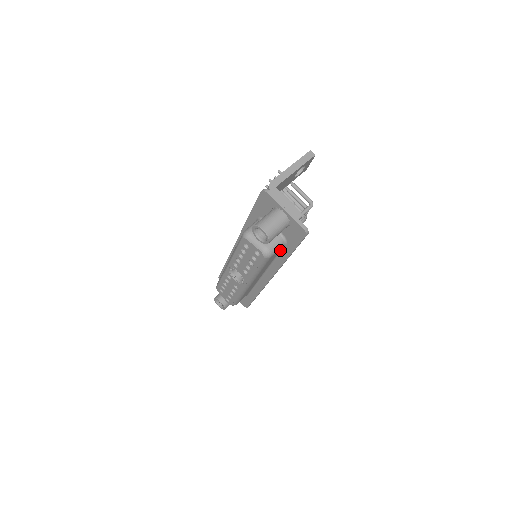
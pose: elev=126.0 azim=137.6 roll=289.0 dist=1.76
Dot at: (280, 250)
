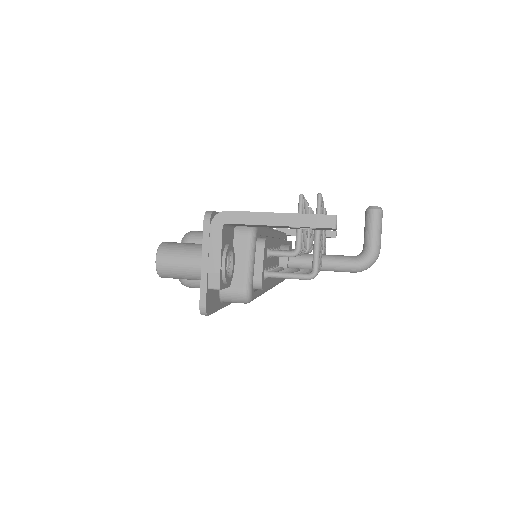
Dot at: occluded
